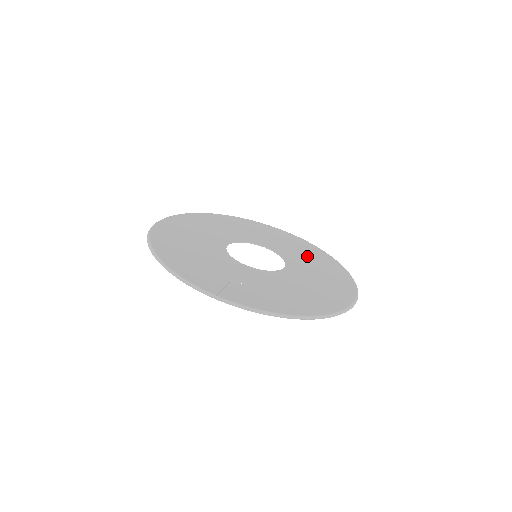
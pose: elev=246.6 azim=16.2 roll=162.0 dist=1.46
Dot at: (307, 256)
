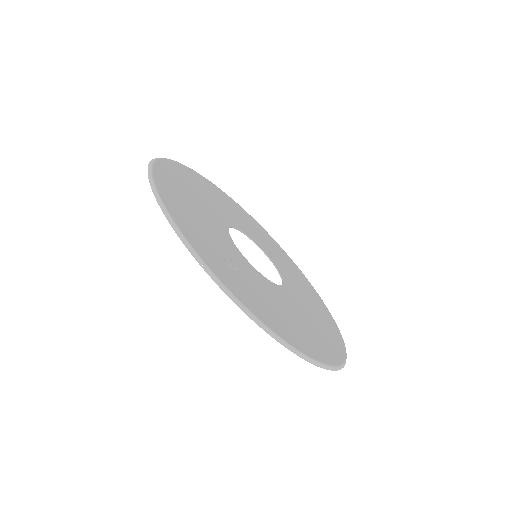
Dot at: (304, 290)
